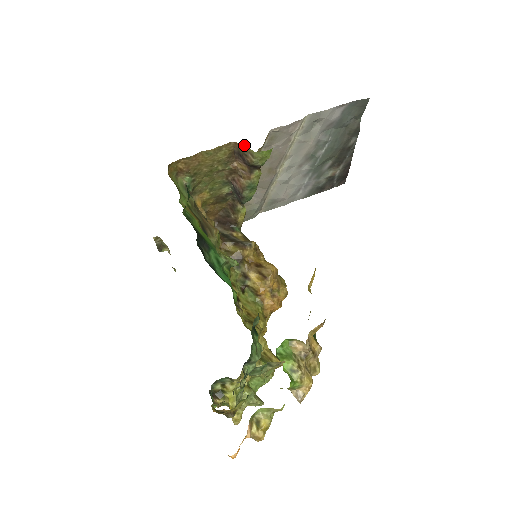
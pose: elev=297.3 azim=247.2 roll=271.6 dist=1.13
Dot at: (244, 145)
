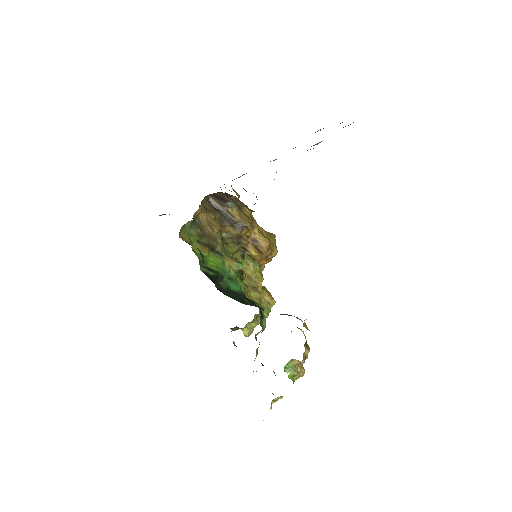
Dot at: occluded
